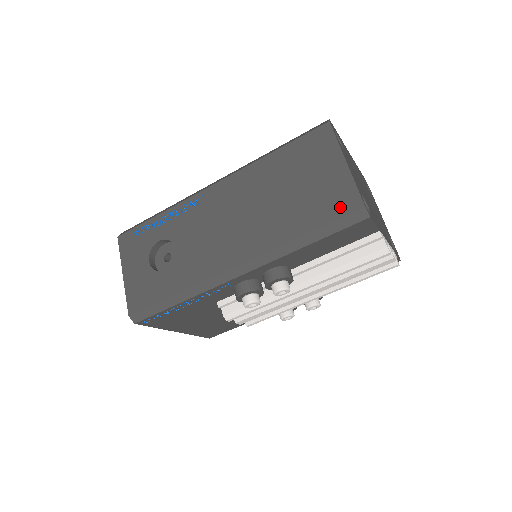
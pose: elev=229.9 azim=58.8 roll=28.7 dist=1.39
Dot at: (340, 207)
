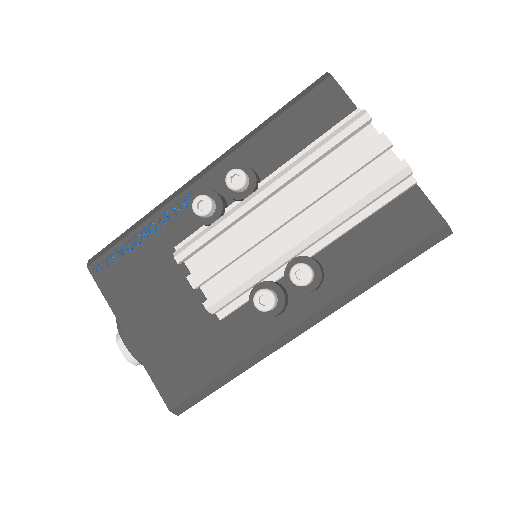
Dot at: occluded
